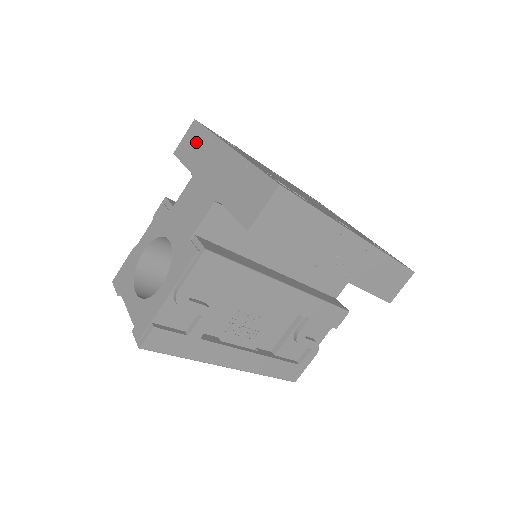
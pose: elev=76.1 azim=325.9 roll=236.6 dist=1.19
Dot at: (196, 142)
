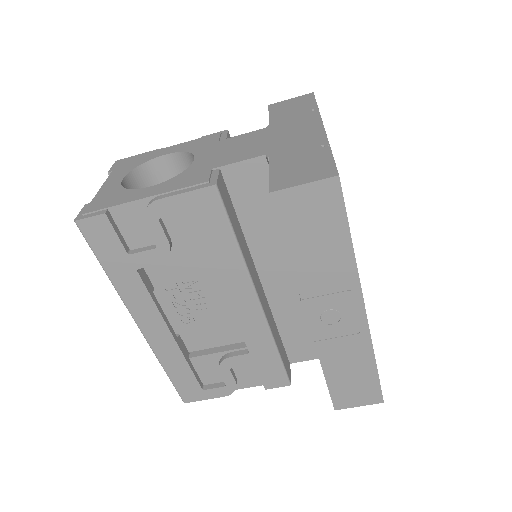
Dot at: (297, 107)
